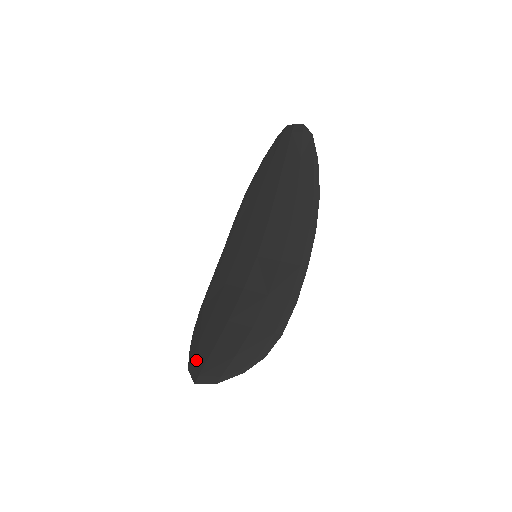
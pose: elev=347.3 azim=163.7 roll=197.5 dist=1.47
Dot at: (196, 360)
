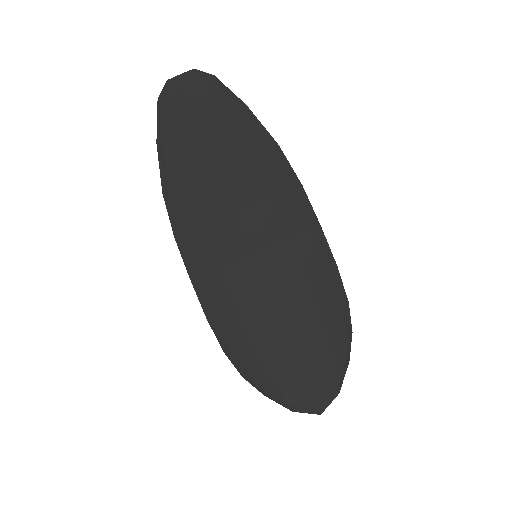
Dot at: (294, 397)
